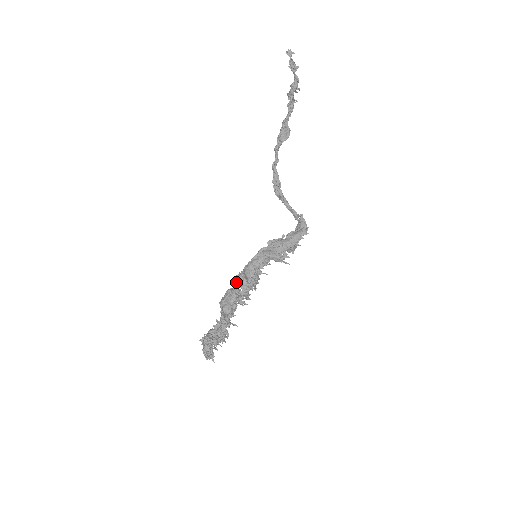
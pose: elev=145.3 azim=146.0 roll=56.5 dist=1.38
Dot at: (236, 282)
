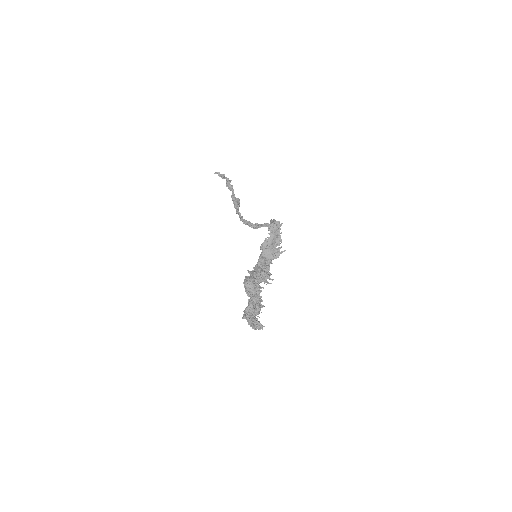
Dot at: (249, 273)
